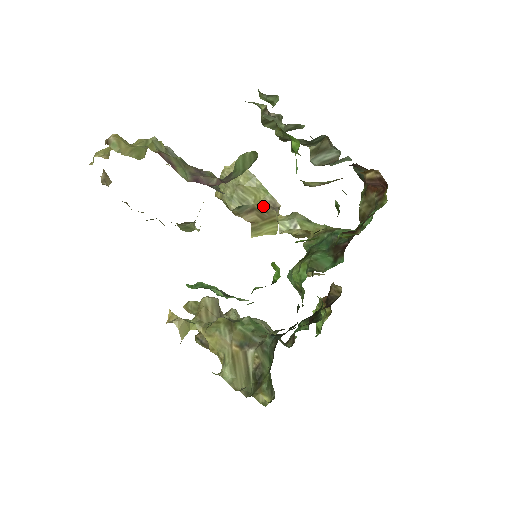
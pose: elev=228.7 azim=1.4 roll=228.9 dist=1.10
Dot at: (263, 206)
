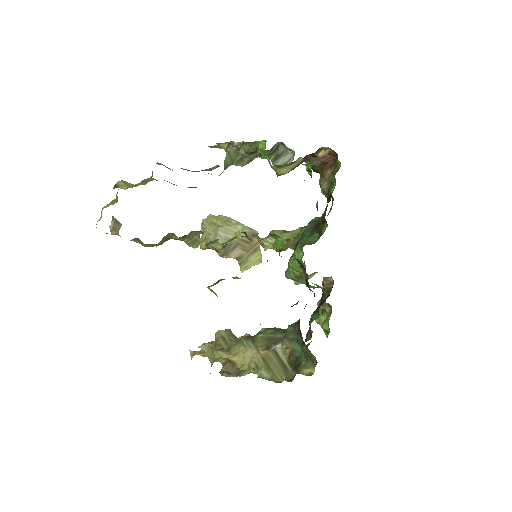
Dot at: (244, 238)
